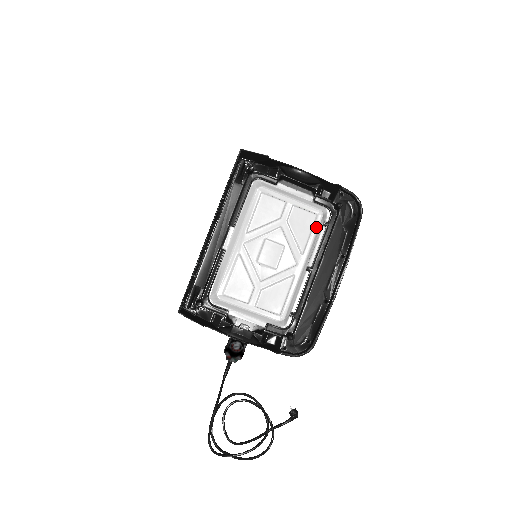
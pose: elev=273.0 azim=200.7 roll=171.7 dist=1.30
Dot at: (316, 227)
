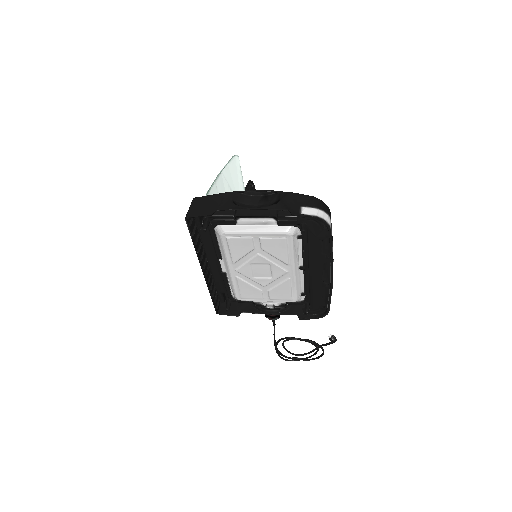
Dot at: (290, 245)
